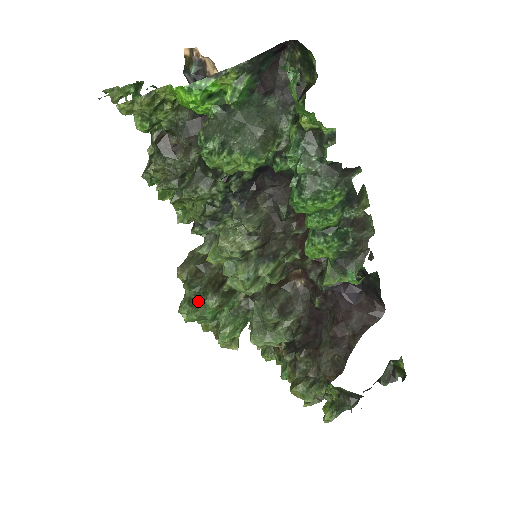
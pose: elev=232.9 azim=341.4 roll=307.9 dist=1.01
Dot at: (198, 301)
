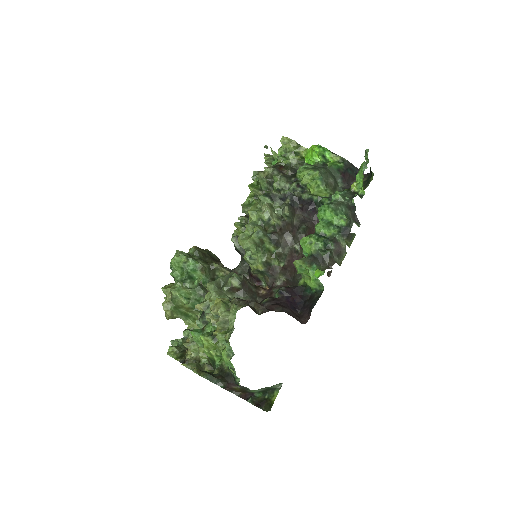
Dot at: occluded
